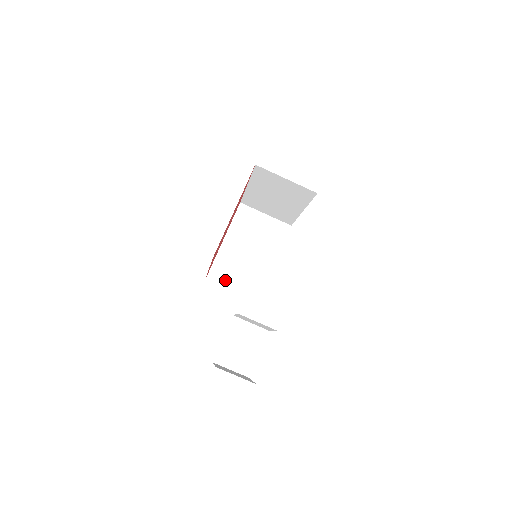
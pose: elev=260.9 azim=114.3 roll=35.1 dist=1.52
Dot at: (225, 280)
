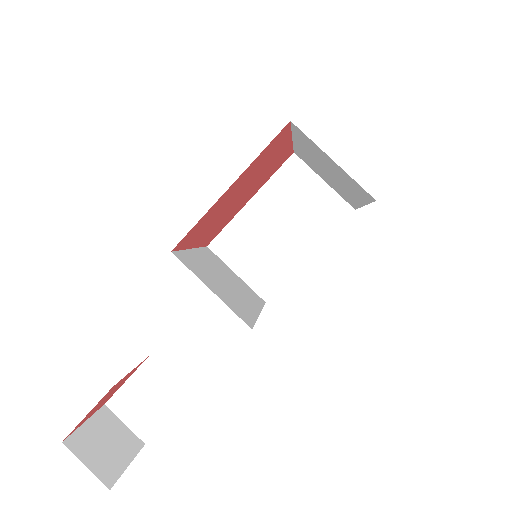
Dot at: (233, 255)
